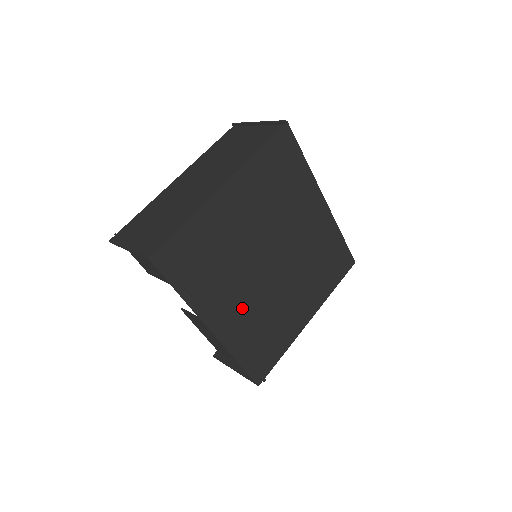
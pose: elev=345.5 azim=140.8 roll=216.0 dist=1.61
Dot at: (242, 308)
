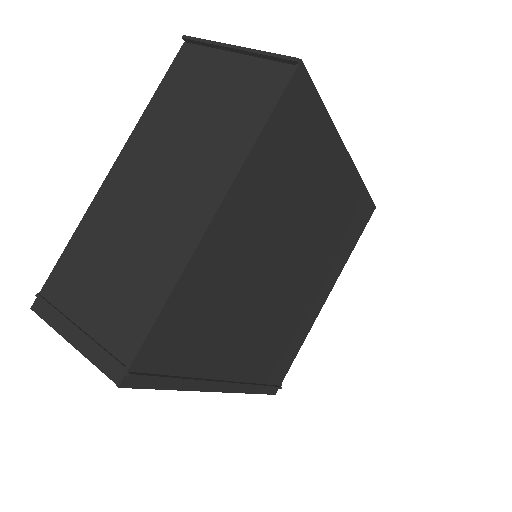
Dot at: (253, 344)
